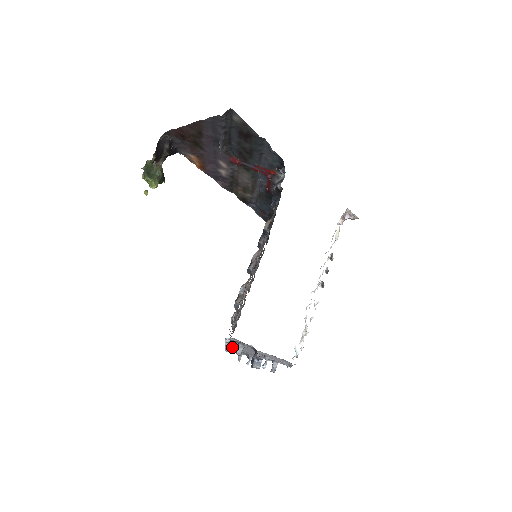
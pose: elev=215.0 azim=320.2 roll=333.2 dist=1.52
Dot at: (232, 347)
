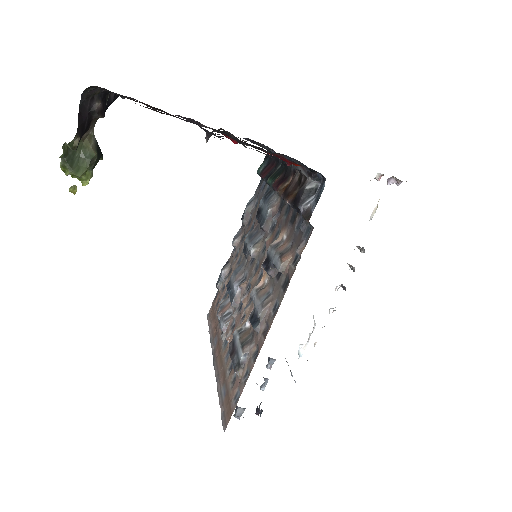
Dot at: occluded
